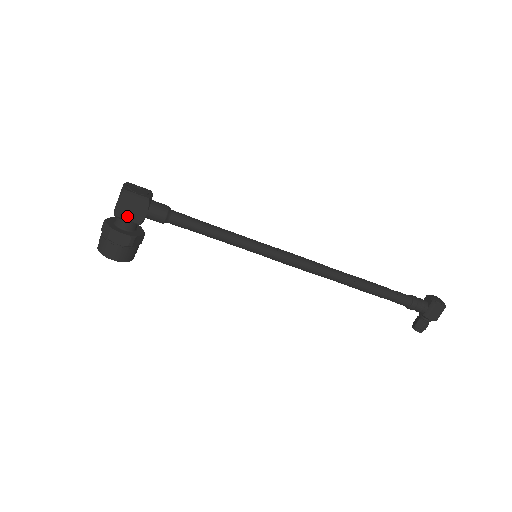
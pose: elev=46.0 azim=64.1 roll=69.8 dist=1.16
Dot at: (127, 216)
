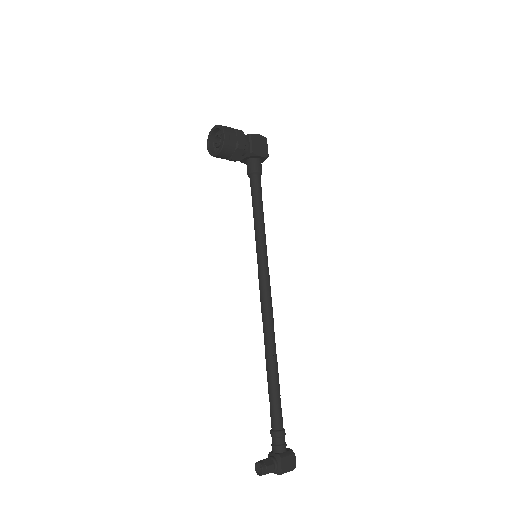
Dot at: (254, 142)
